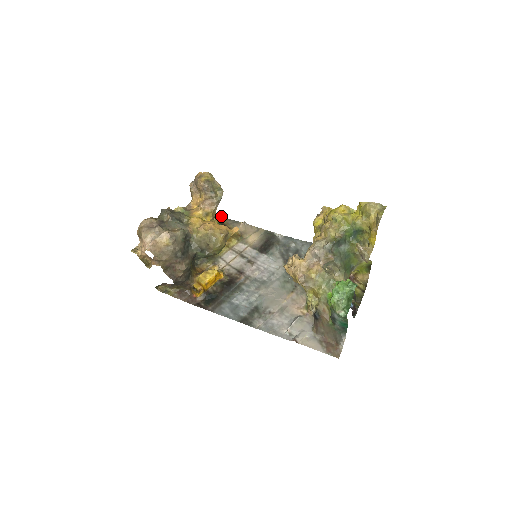
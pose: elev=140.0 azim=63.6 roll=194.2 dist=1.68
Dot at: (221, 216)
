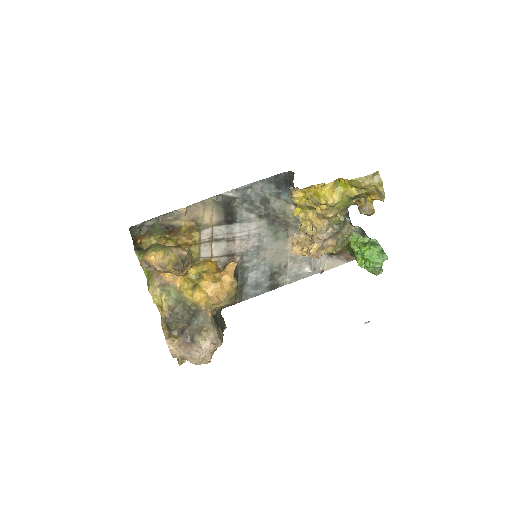
Dot at: (152, 219)
